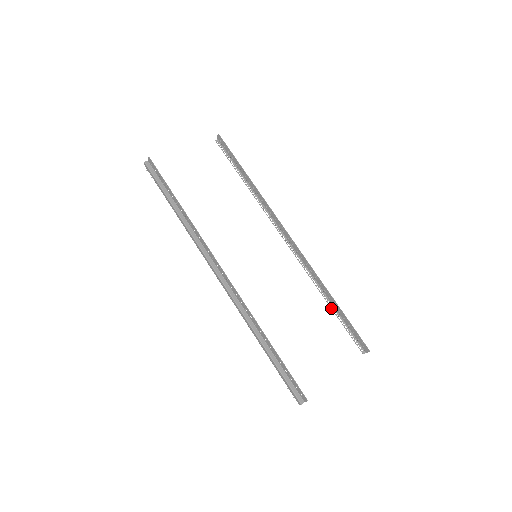
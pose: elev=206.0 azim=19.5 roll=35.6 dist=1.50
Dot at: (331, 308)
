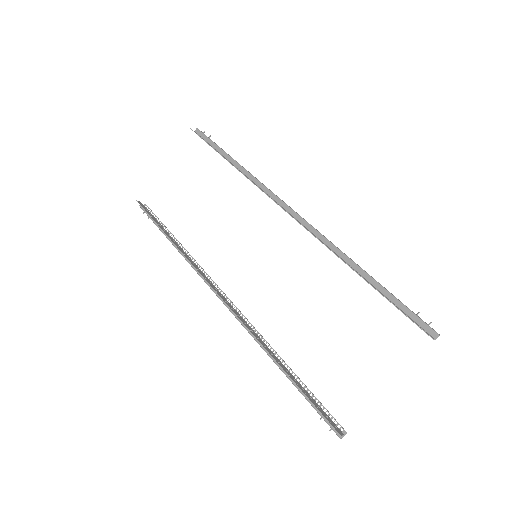
Dot at: occluded
